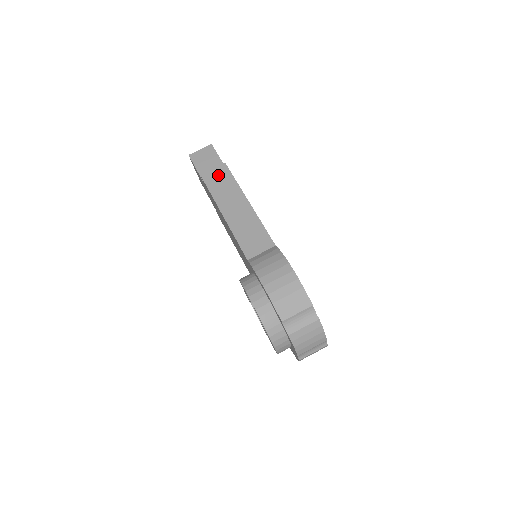
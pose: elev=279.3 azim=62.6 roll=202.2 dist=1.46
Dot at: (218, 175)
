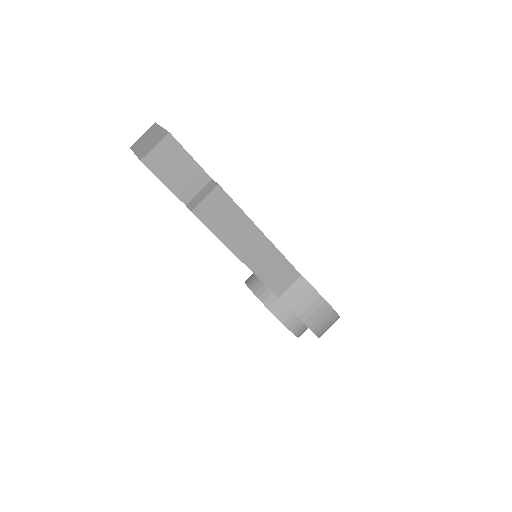
Dot at: (216, 207)
